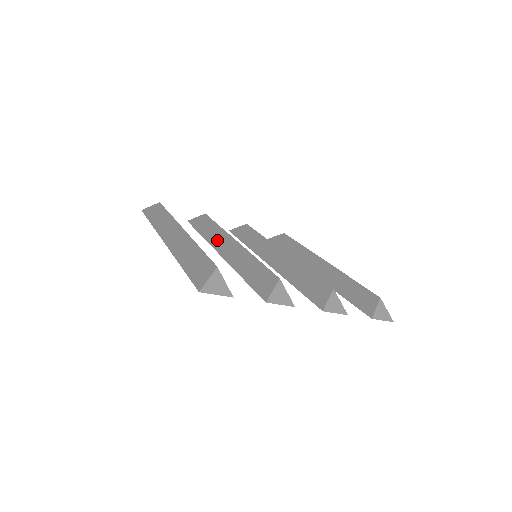
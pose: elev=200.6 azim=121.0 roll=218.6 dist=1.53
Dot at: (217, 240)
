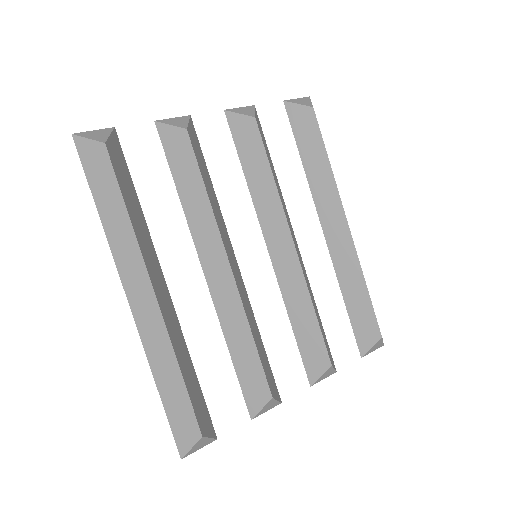
Dot at: (204, 240)
